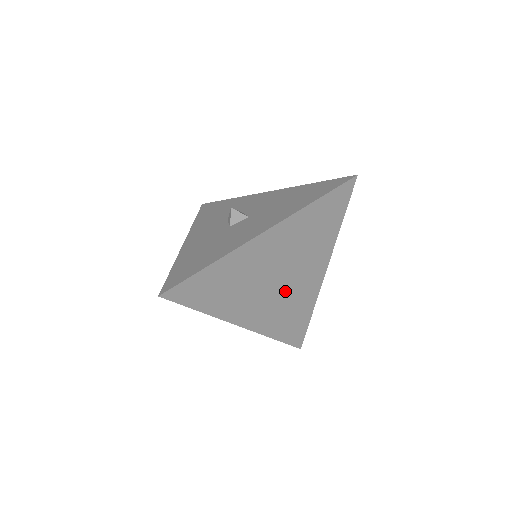
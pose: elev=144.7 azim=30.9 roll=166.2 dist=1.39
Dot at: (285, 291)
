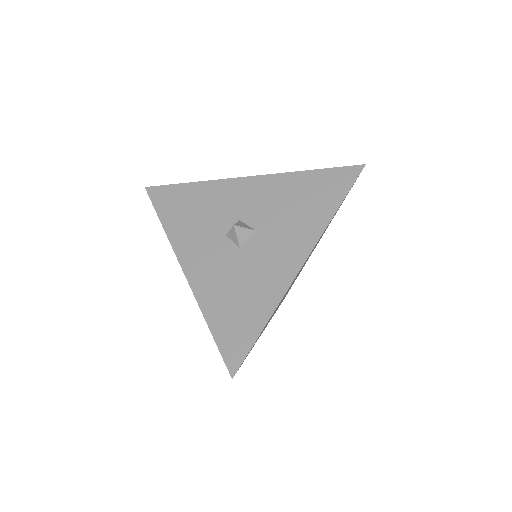
Dot at: occluded
